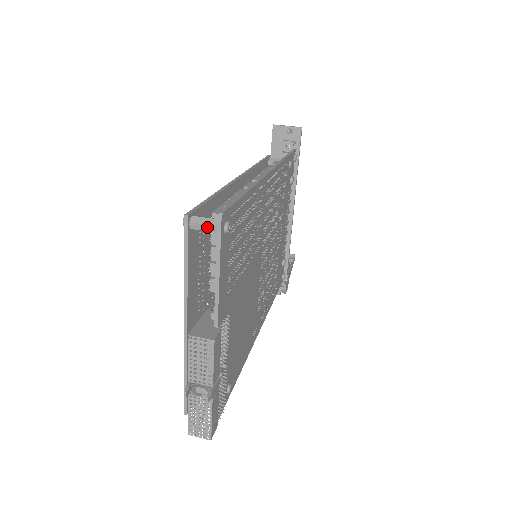
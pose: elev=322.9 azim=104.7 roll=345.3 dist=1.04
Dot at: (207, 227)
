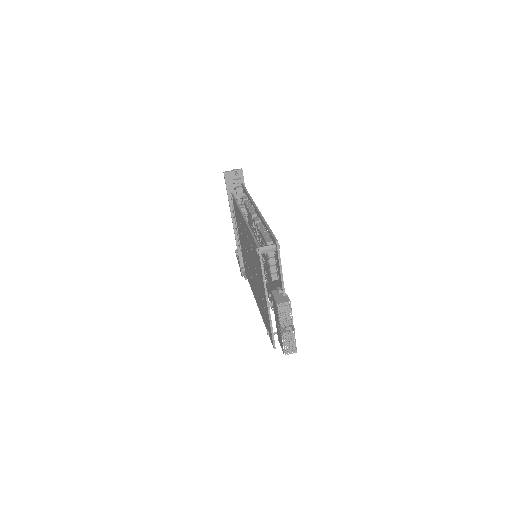
Dot at: (270, 250)
